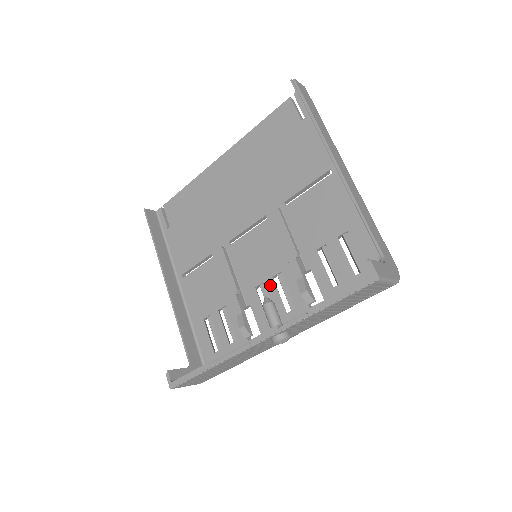
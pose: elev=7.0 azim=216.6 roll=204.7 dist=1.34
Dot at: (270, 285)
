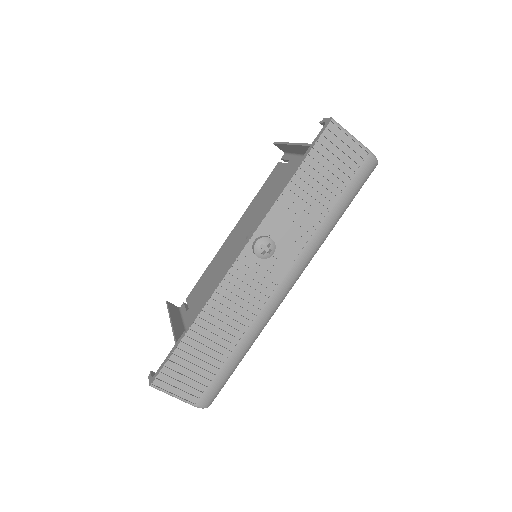
Dot at: occluded
